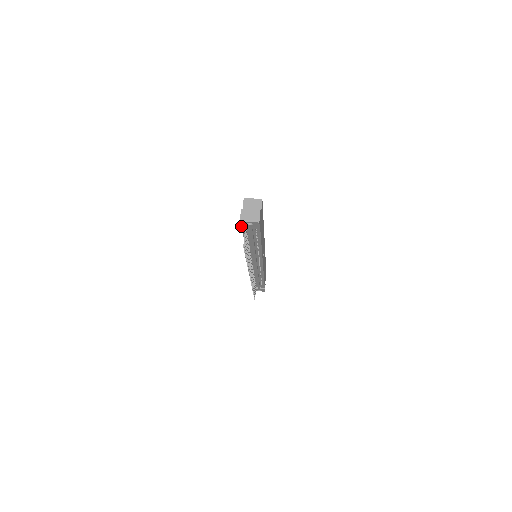
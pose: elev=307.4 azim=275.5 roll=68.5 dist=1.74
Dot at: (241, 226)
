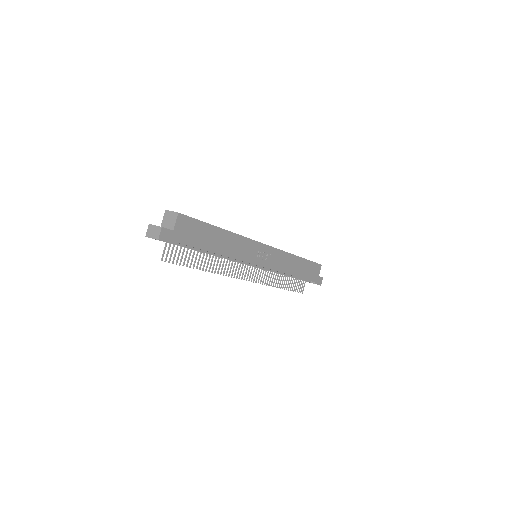
Dot at: occluded
